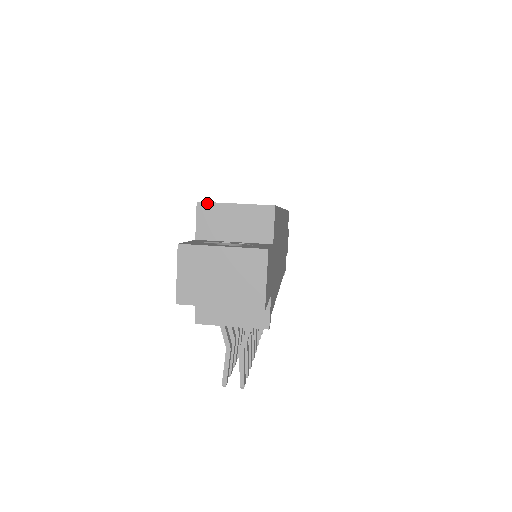
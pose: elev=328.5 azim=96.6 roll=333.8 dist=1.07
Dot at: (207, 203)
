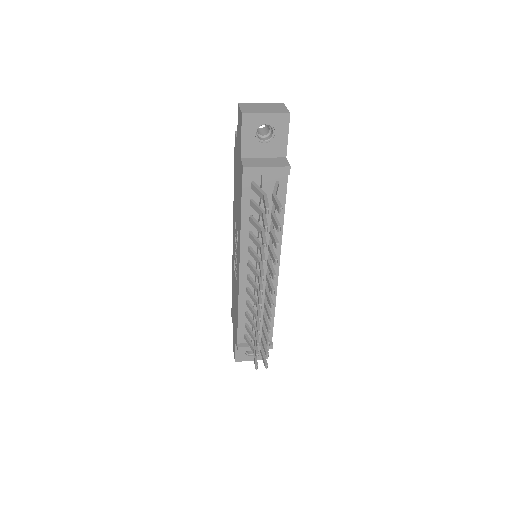
Dot at: occluded
